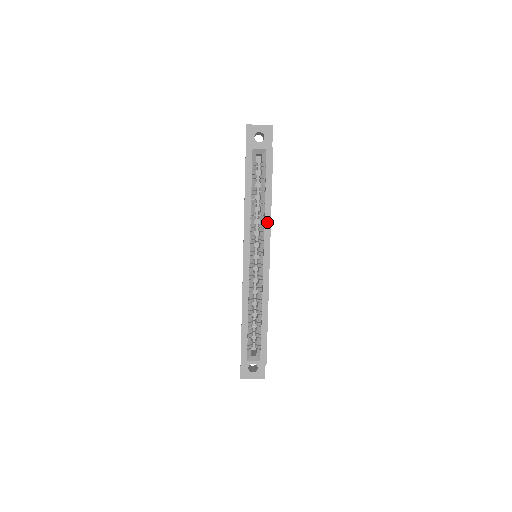
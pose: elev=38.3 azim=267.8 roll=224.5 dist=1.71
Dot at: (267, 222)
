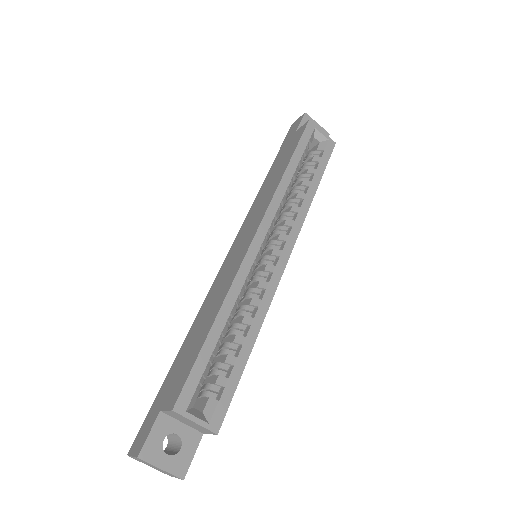
Dot at: (302, 212)
